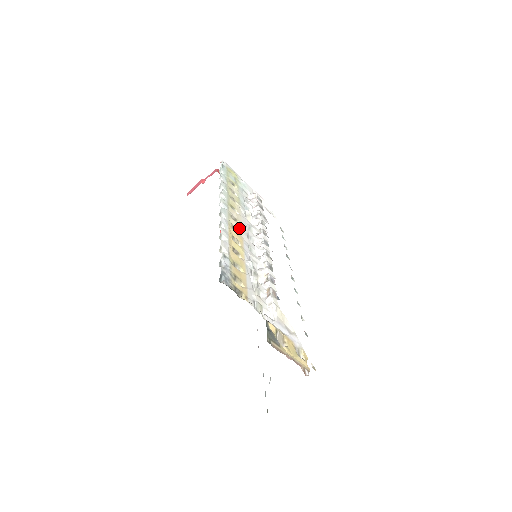
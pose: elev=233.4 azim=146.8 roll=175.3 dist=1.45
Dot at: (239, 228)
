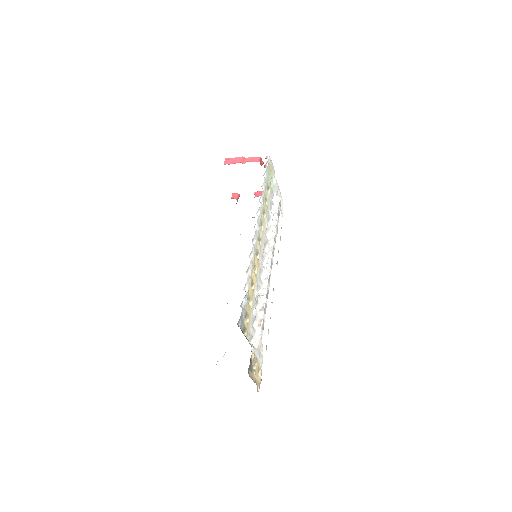
Dot at: (260, 251)
